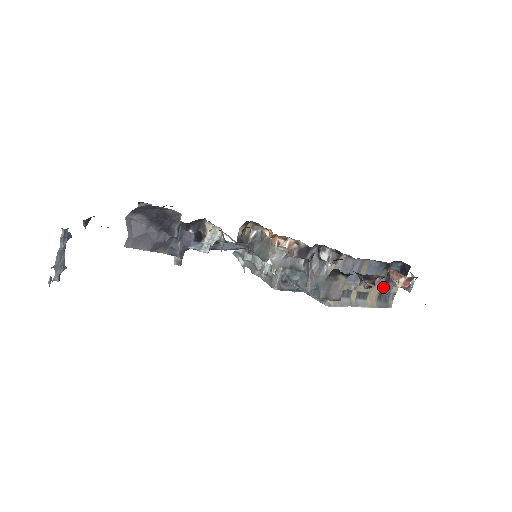
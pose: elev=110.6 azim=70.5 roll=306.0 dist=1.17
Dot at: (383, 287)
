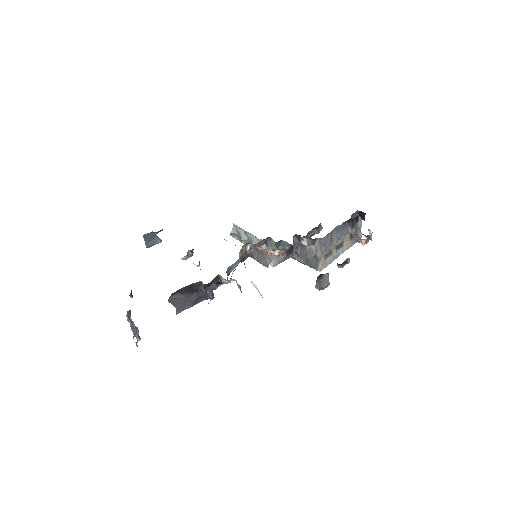
Dot at: (351, 232)
